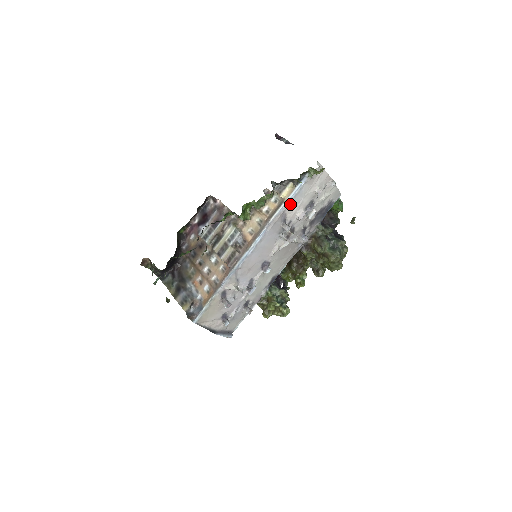
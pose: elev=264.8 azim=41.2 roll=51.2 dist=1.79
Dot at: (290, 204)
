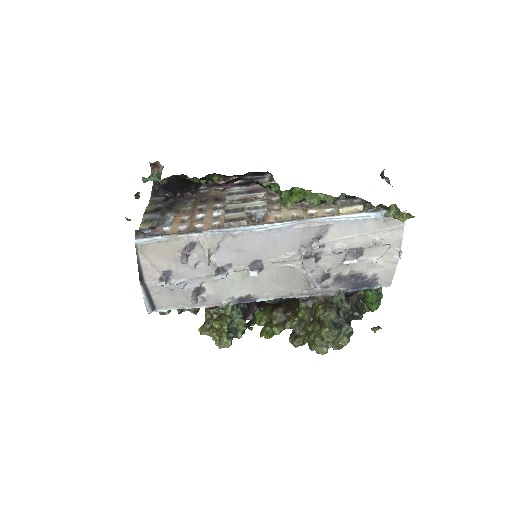
Dot at: (341, 225)
